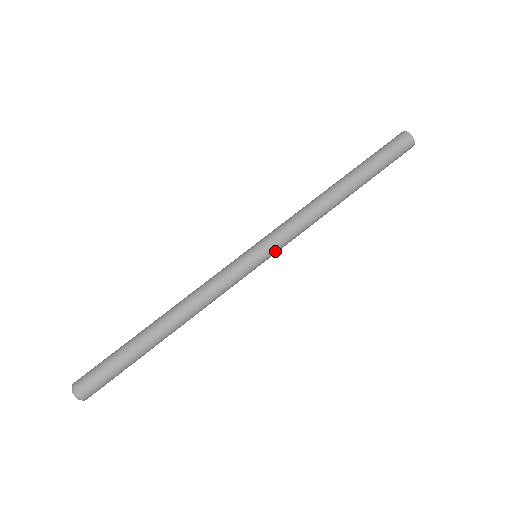
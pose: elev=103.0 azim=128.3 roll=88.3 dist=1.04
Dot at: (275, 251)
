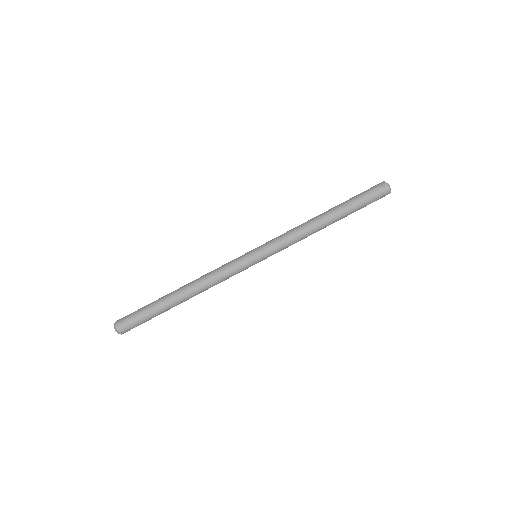
Dot at: occluded
